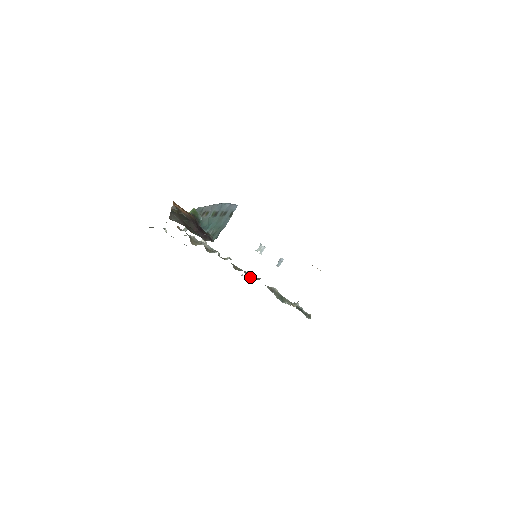
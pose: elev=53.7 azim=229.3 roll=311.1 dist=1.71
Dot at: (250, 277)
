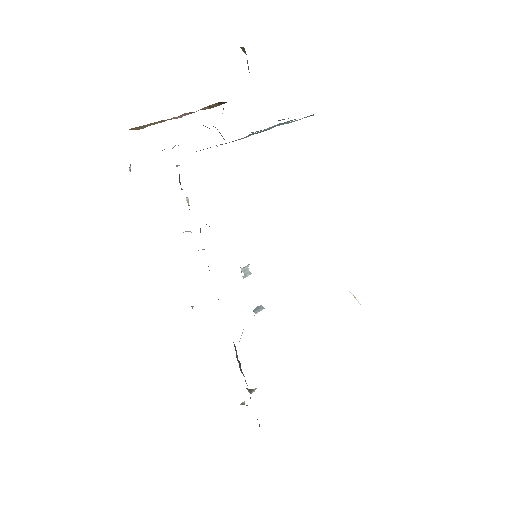
Dot at: occluded
